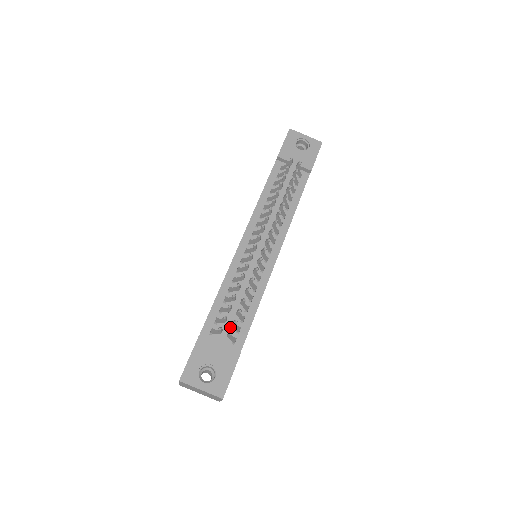
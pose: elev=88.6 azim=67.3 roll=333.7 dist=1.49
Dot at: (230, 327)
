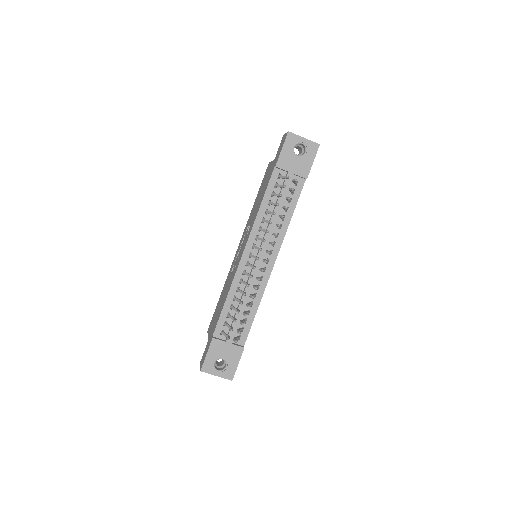
Dot at: (236, 330)
